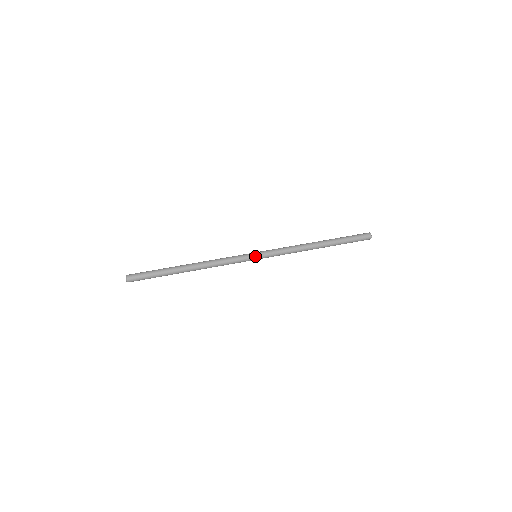
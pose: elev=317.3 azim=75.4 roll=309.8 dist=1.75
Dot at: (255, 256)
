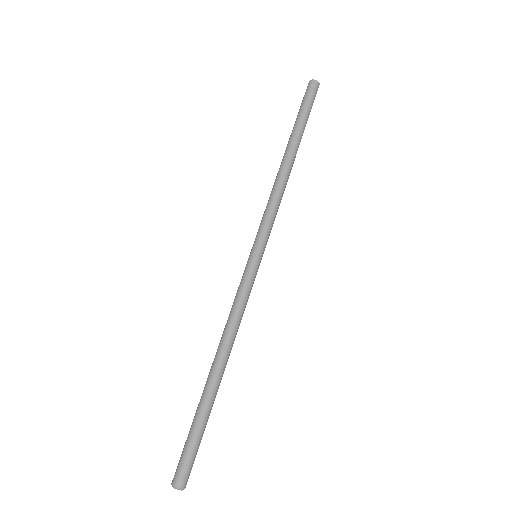
Dot at: (254, 257)
